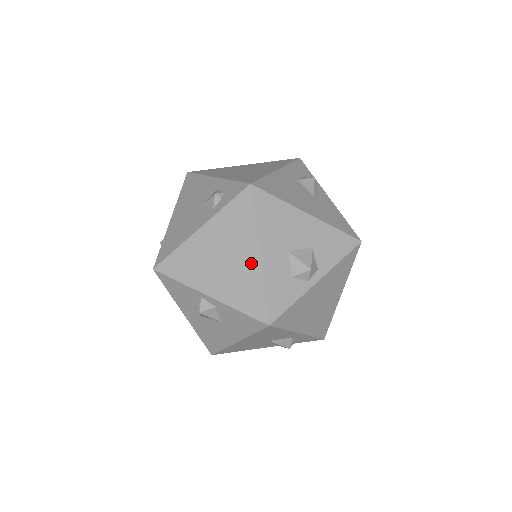
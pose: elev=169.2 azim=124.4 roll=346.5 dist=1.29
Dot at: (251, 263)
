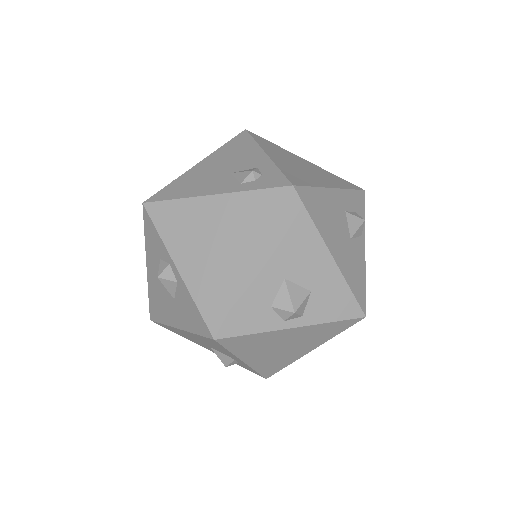
Dot at: (239, 265)
